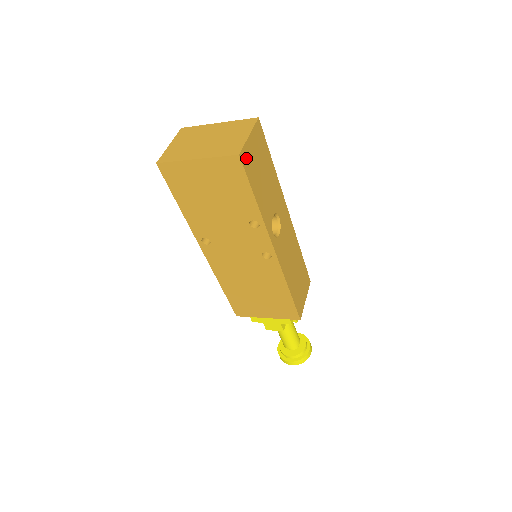
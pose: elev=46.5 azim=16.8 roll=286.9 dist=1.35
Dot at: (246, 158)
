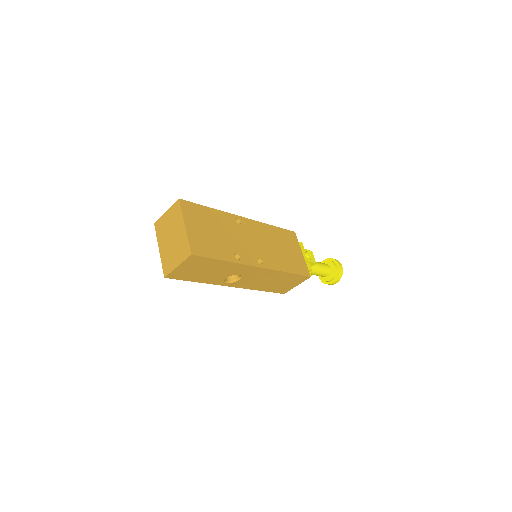
Dot at: (175, 275)
